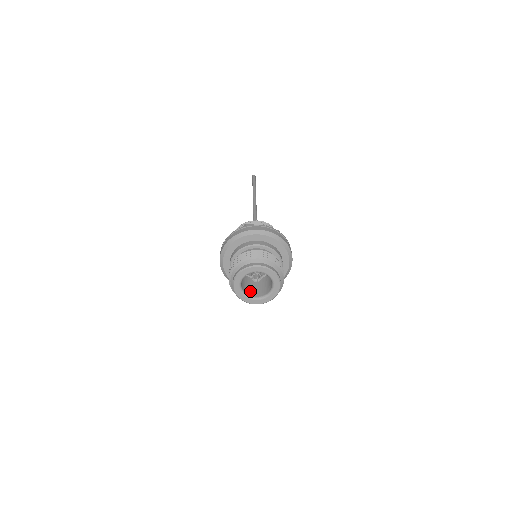
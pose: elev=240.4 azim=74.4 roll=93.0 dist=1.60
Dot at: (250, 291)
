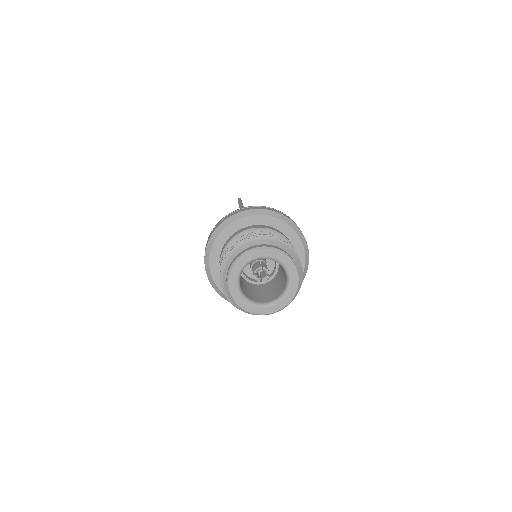
Dot at: (246, 292)
